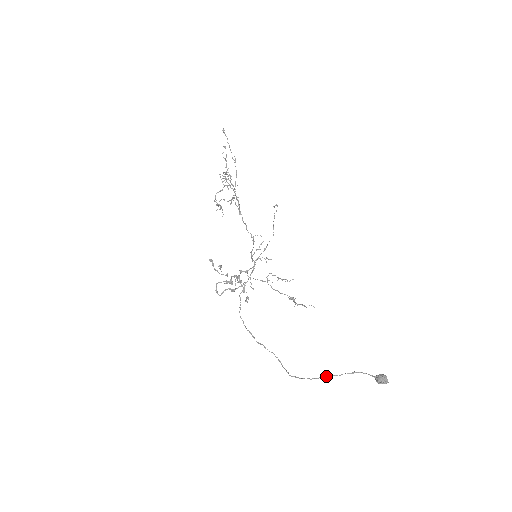
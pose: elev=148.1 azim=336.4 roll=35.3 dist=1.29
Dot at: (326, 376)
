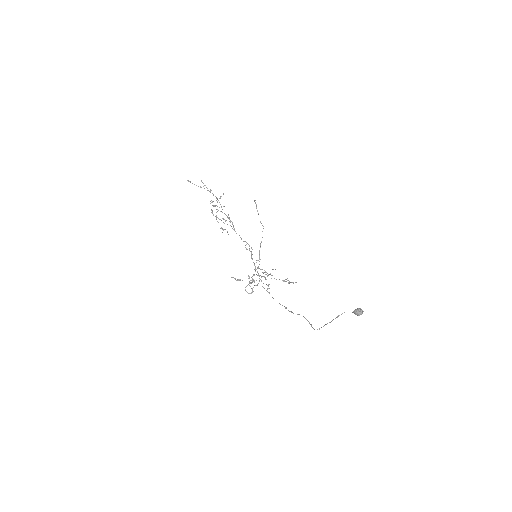
Dot at: occluded
